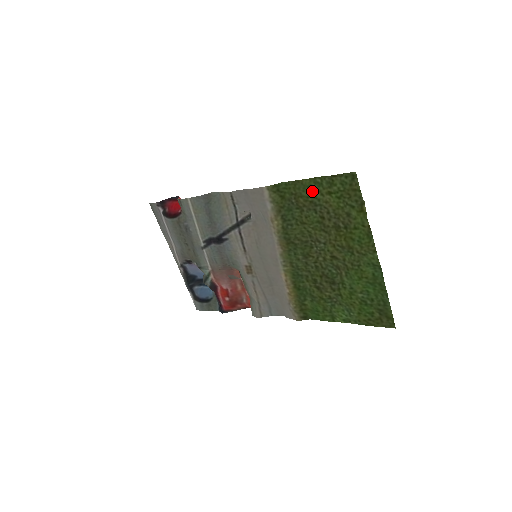
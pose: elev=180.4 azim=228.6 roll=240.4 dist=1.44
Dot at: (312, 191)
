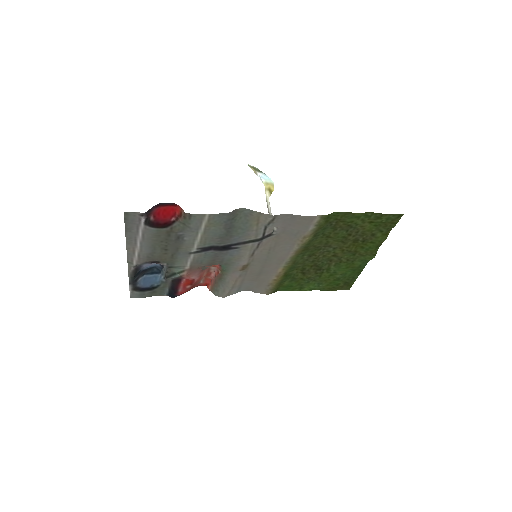
Dot at: (357, 219)
